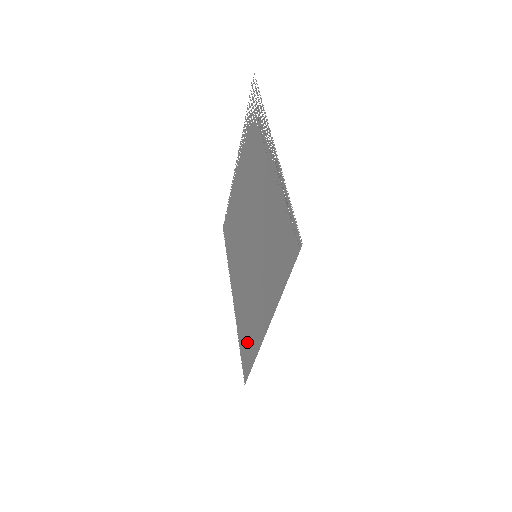
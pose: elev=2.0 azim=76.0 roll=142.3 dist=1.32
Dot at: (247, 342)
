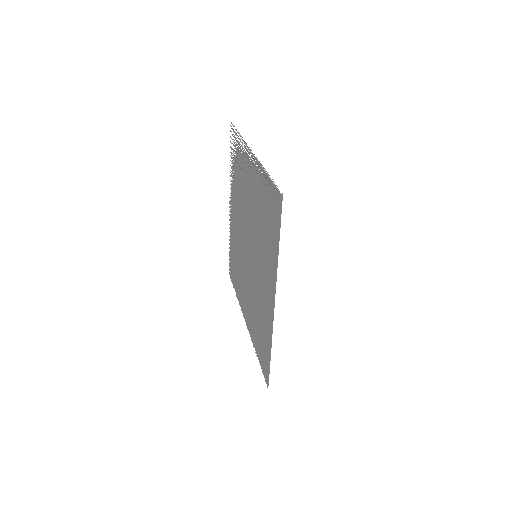
Dot at: (263, 343)
